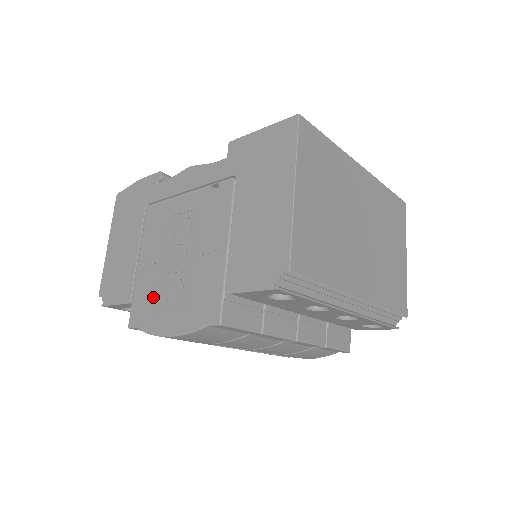
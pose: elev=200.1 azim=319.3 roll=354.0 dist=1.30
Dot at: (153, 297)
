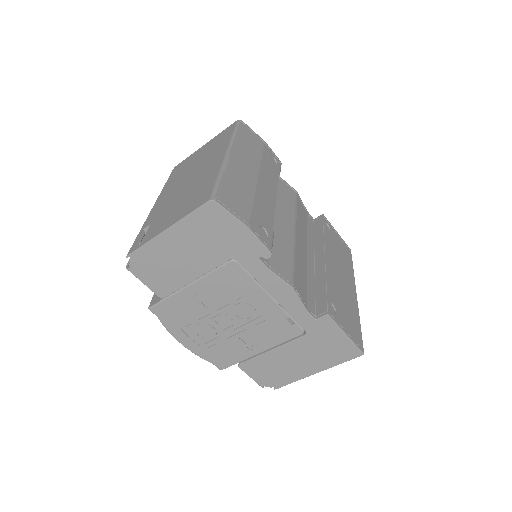
Dot at: (186, 318)
